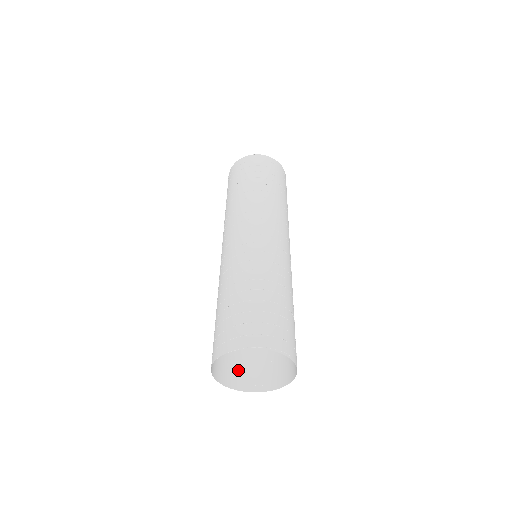
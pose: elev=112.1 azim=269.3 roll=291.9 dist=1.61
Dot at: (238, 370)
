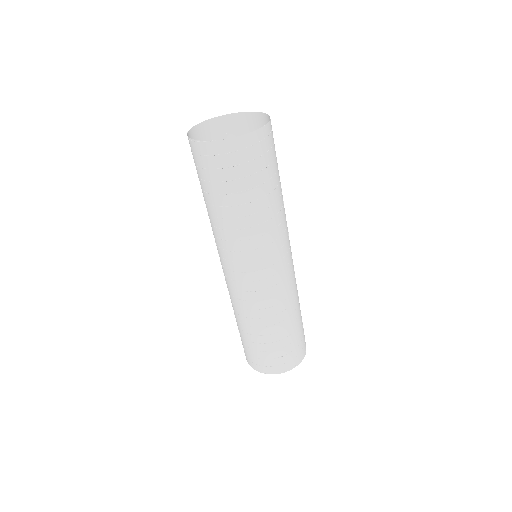
Dot at: occluded
